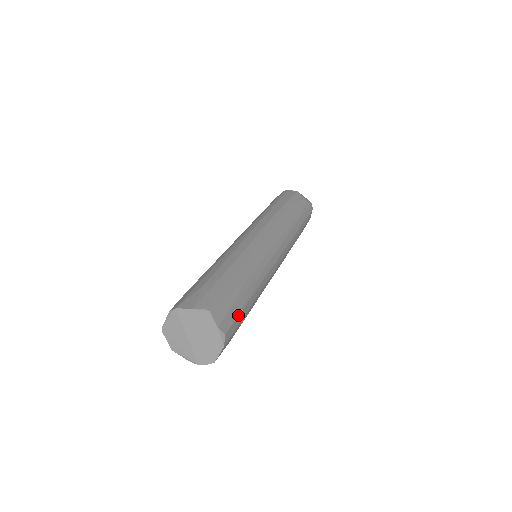
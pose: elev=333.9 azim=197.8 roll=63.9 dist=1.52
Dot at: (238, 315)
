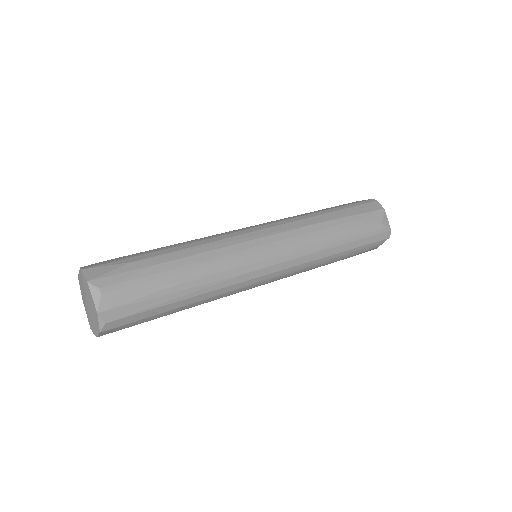
Dot at: (142, 311)
